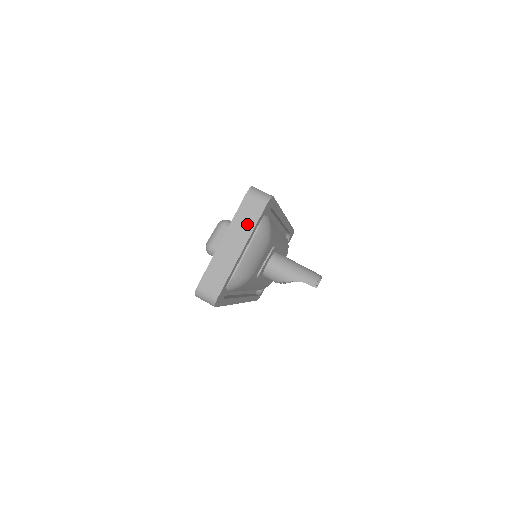
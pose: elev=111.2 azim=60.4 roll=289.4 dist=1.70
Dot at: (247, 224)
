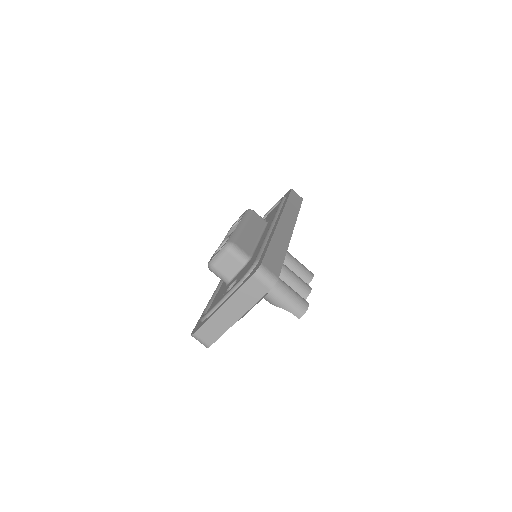
Dot at: (248, 300)
